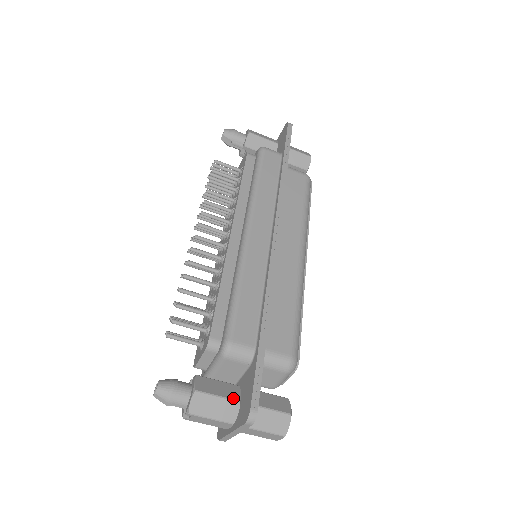
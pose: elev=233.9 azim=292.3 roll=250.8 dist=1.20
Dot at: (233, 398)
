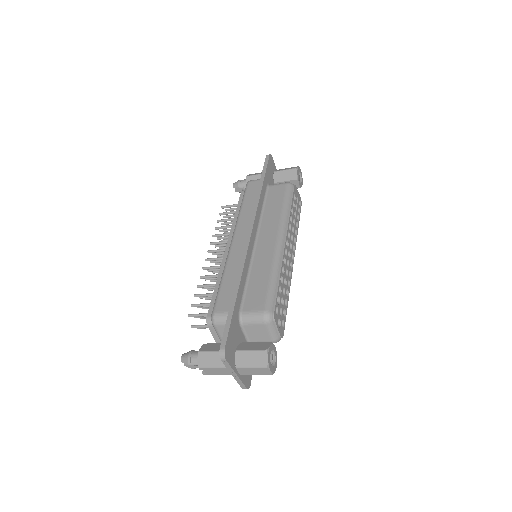
Dot at: occluded
